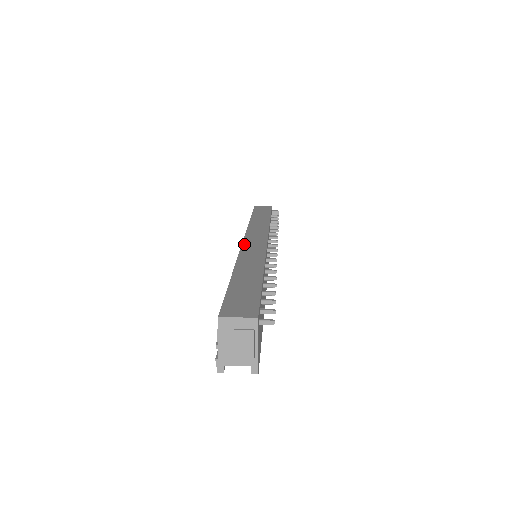
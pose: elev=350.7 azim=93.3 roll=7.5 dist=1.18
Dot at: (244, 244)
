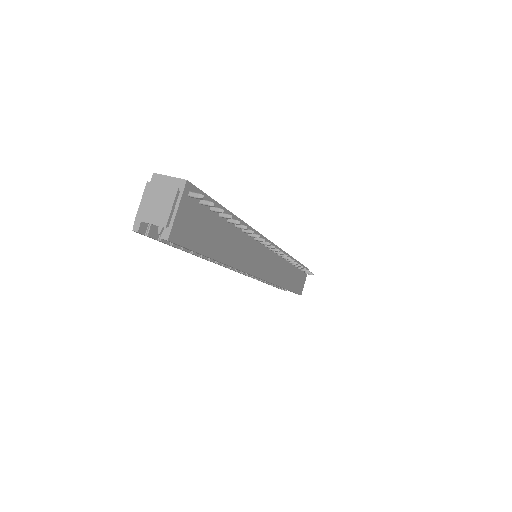
Dot at: occluded
